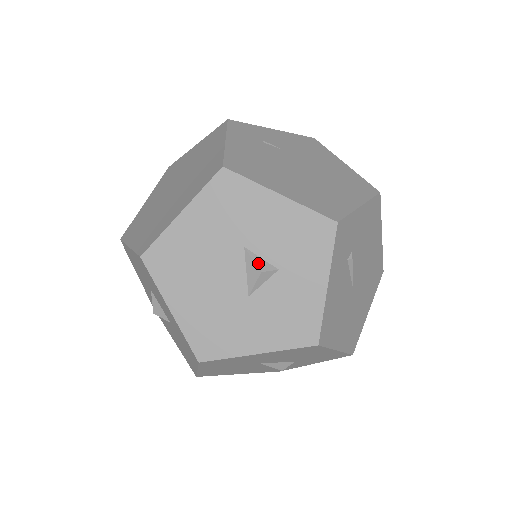
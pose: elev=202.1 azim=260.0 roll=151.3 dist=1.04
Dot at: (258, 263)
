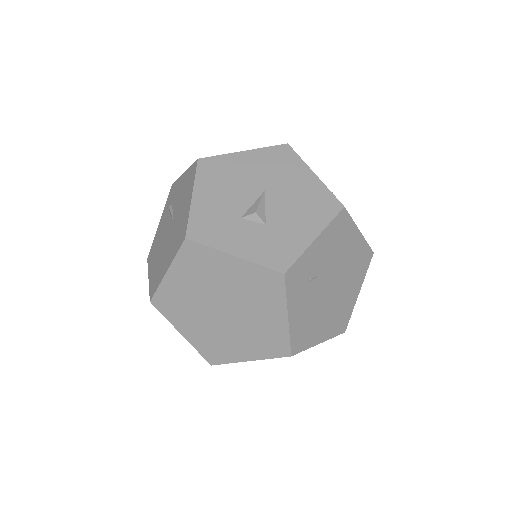
Dot at: occluded
